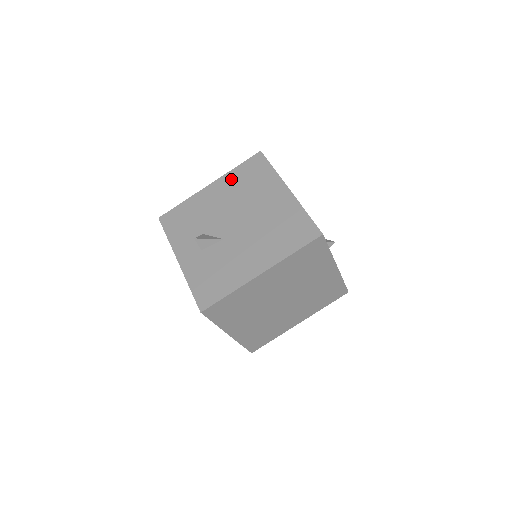
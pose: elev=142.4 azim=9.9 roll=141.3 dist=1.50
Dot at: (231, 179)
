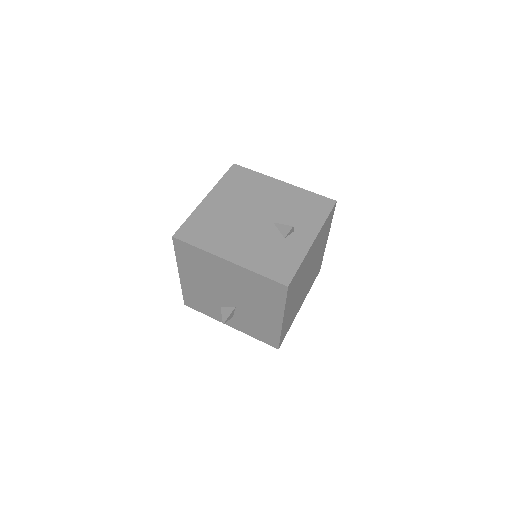
Dot at: (185, 266)
